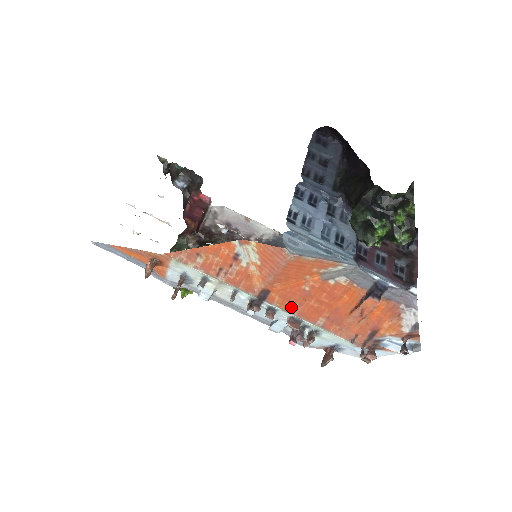
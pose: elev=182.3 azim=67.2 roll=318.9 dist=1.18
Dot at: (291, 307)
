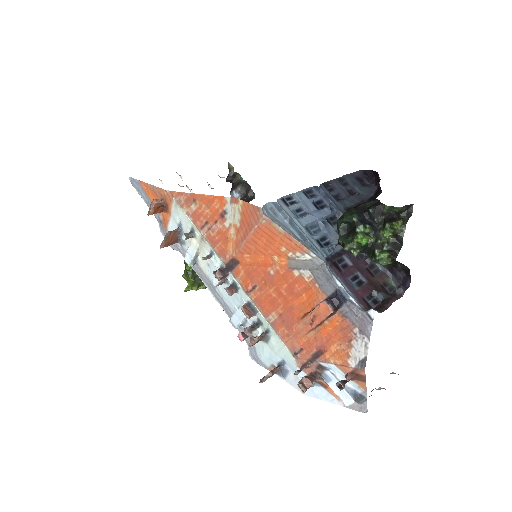
Dot at: (251, 288)
